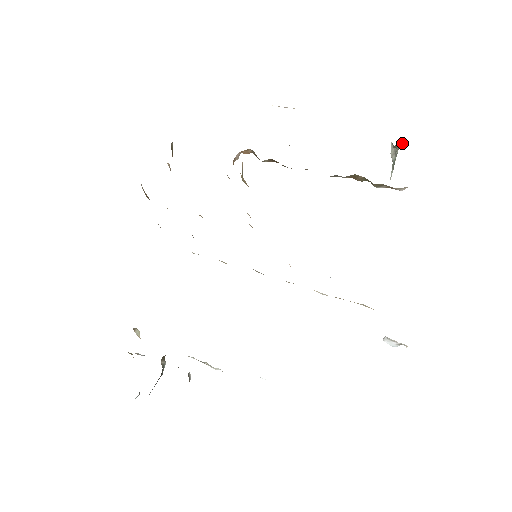
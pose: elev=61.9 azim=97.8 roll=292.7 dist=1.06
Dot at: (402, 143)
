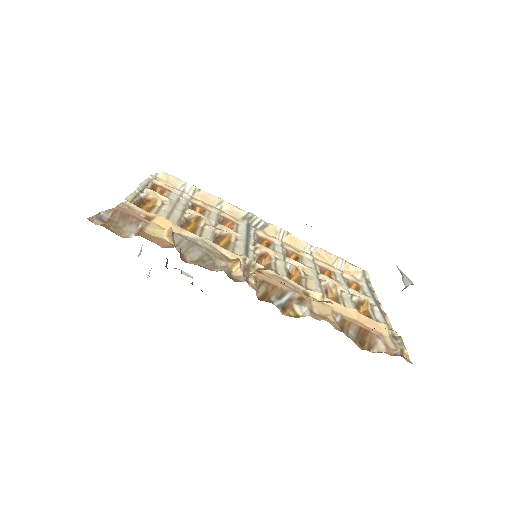
Dot at: occluded
